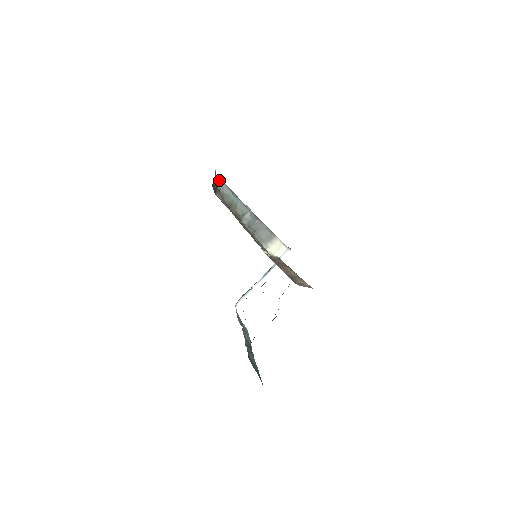
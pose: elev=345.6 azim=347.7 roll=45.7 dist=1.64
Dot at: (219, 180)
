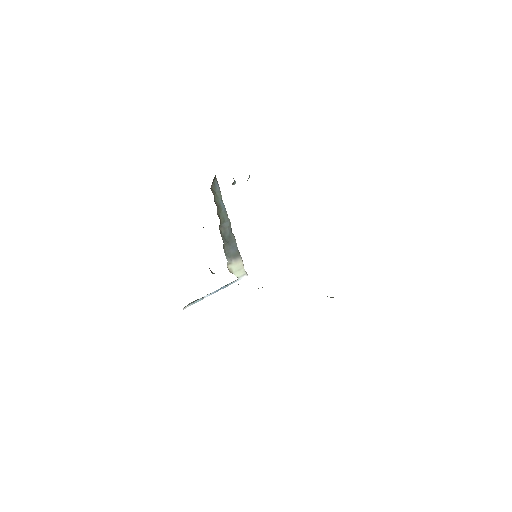
Dot at: (216, 179)
